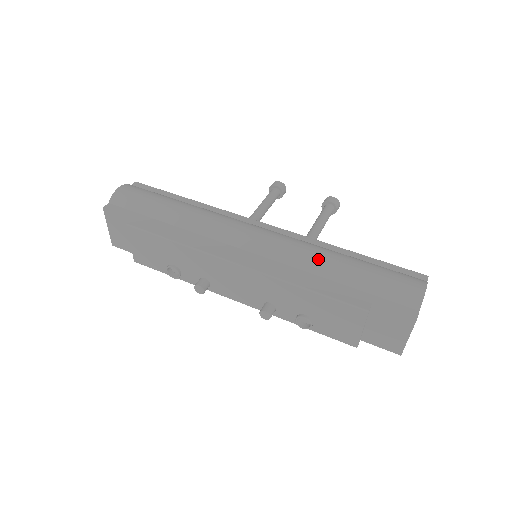
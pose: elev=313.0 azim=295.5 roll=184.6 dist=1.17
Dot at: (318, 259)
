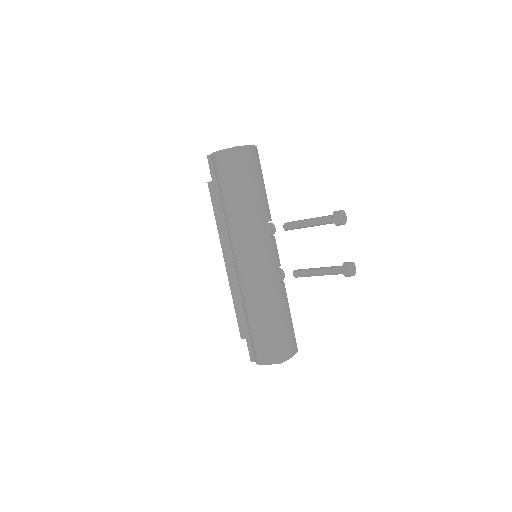
Dot at: (246, 304)
